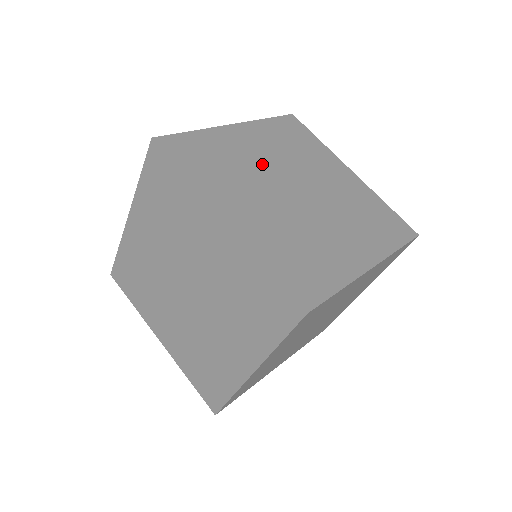
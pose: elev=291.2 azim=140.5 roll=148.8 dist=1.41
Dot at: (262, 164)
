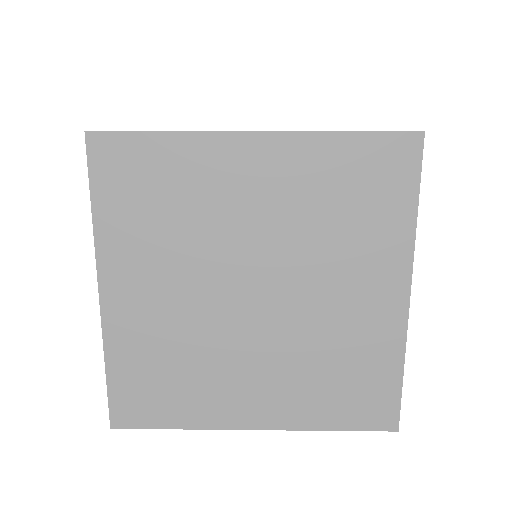
Dot at: occluded
